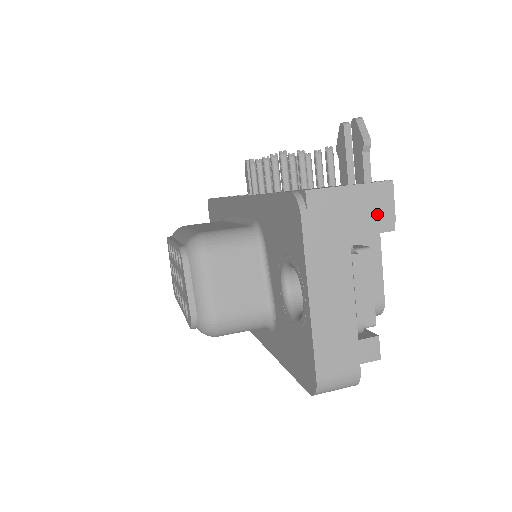
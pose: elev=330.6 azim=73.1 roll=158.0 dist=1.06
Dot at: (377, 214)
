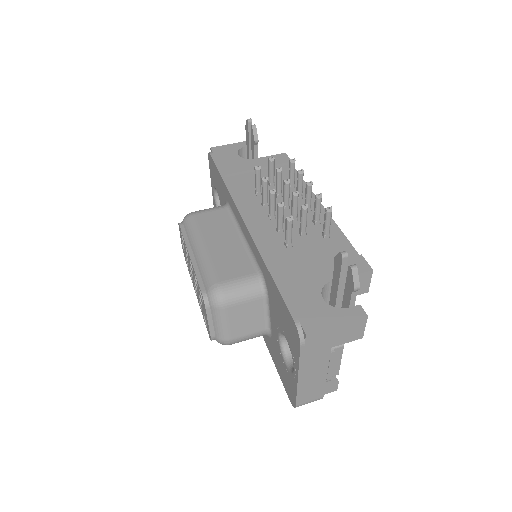
Dot at: (353, 333)
